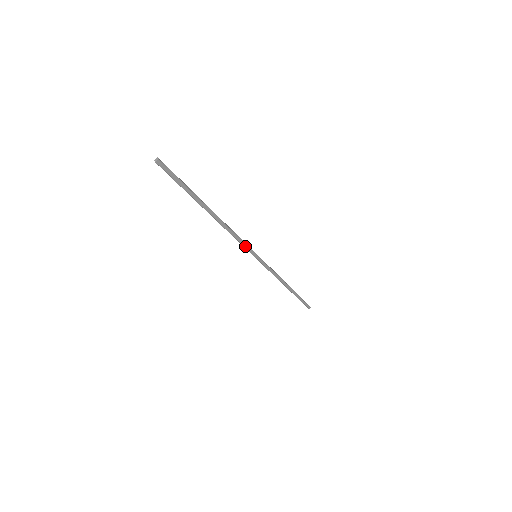
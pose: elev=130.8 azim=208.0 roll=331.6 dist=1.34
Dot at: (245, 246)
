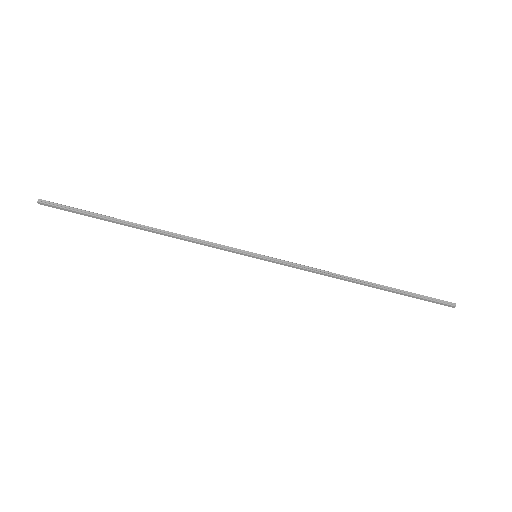
Dot at: (224, 249)
